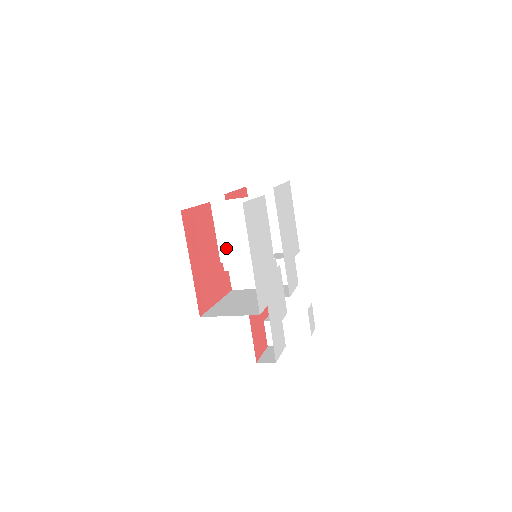
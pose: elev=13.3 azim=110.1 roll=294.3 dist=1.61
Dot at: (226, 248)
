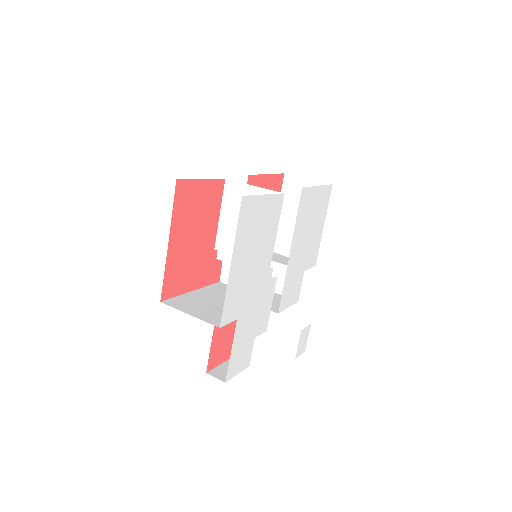
Dot at: (225, 235)
